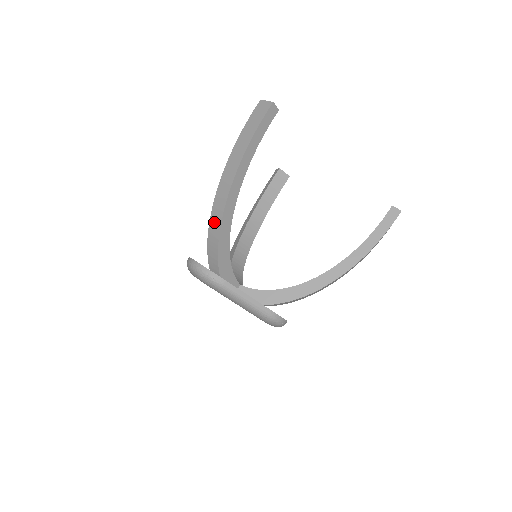
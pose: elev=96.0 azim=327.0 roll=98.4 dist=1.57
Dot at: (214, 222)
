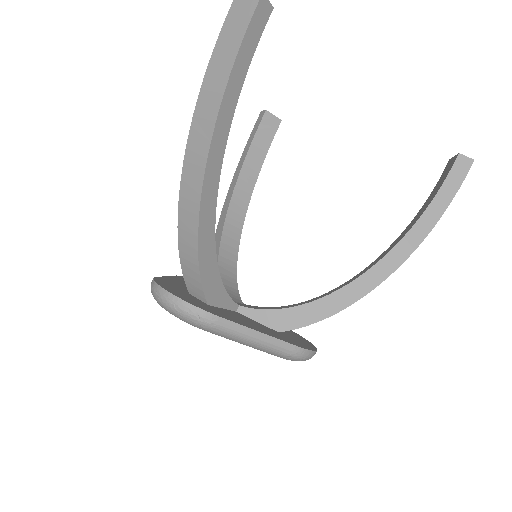
Dot at: (186, 222)
